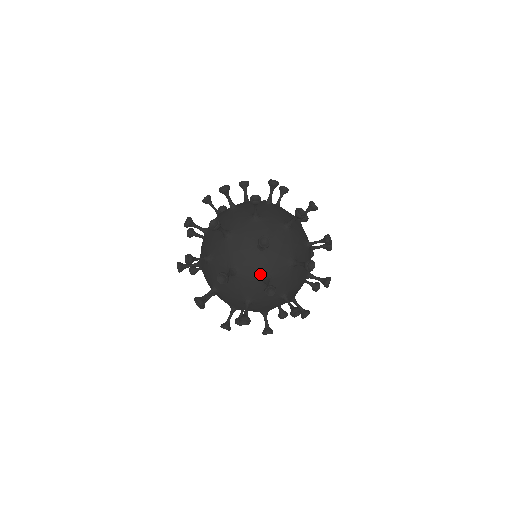
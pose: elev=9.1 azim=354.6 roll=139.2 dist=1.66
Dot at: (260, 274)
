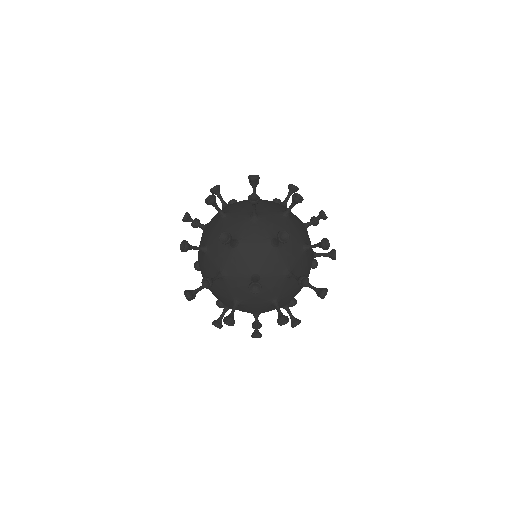
Dot at: (290, 265)
